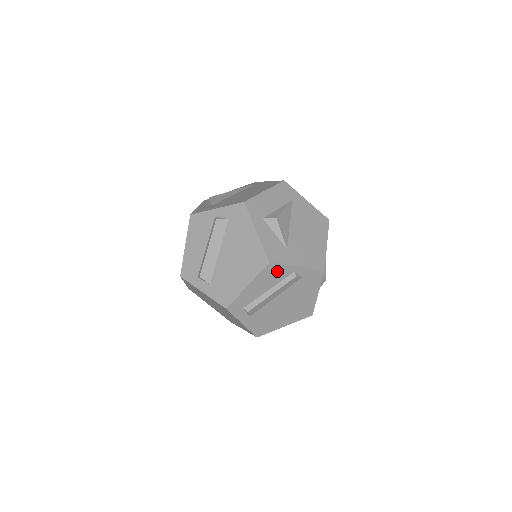
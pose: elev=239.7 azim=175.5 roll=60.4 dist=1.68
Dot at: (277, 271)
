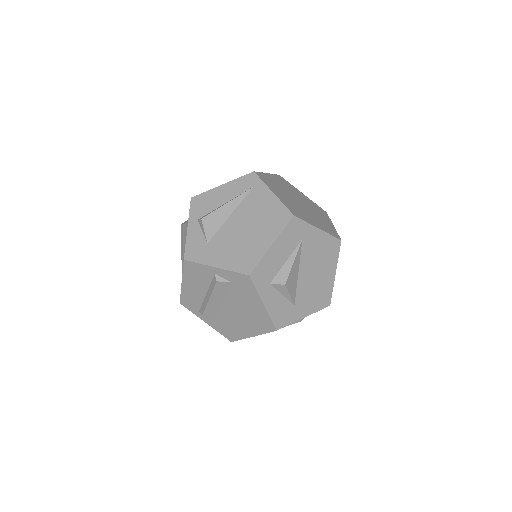
Dot at: occluded
